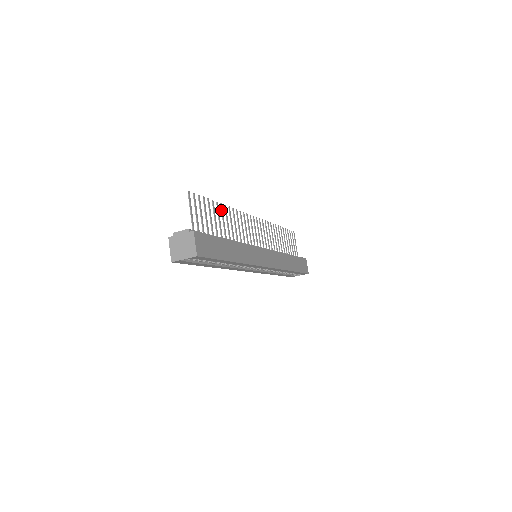
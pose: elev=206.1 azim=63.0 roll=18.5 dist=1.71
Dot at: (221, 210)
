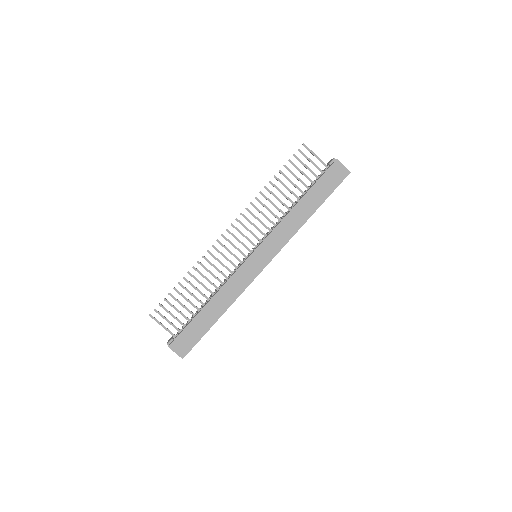
Dot at: (187, 282)
